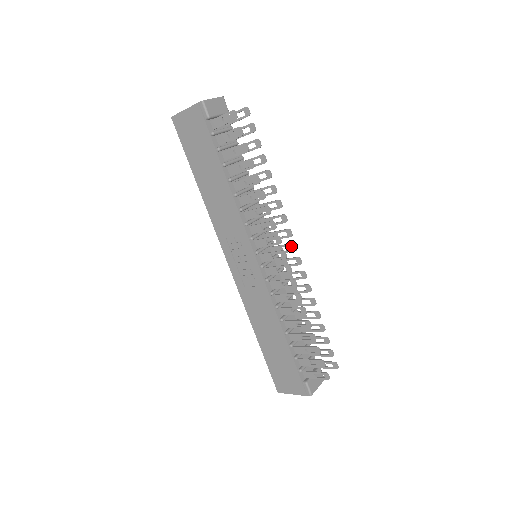
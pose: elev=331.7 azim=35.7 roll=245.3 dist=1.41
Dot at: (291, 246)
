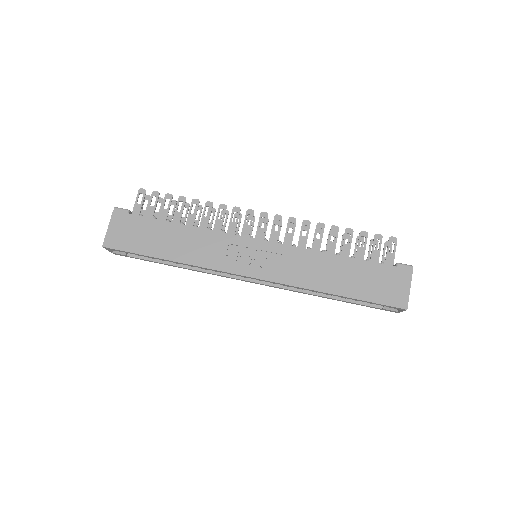
Dot at: (263, 222)
